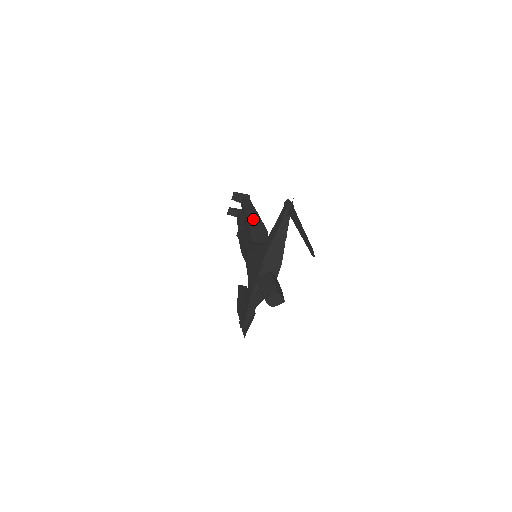
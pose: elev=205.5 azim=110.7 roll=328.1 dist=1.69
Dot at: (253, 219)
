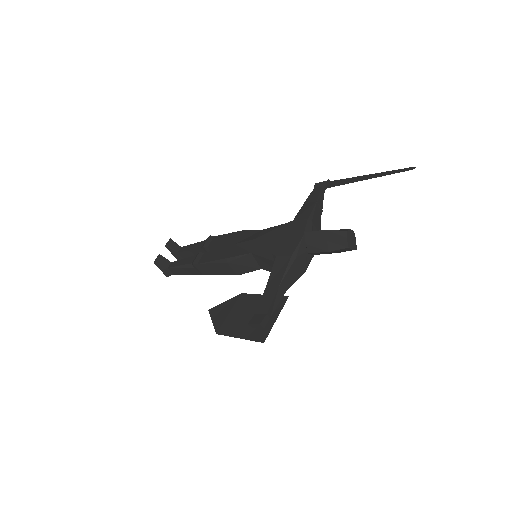
Dot at: occluded
